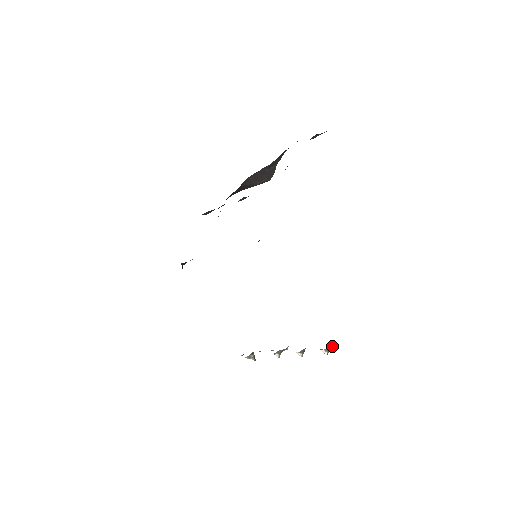
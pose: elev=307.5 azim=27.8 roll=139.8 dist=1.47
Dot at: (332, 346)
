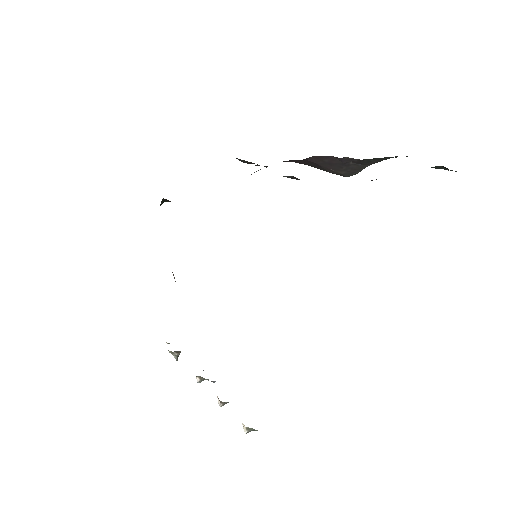
Dot at: occluded
